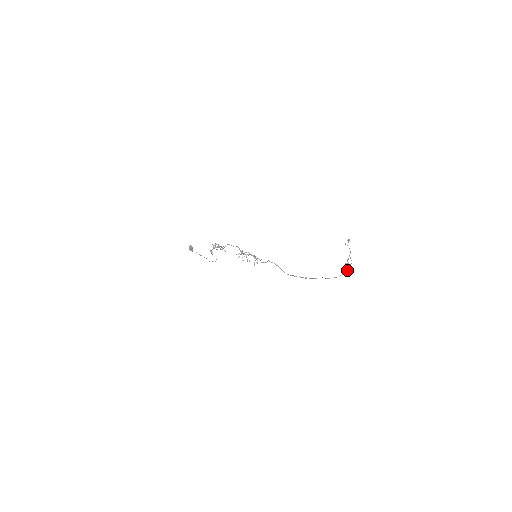
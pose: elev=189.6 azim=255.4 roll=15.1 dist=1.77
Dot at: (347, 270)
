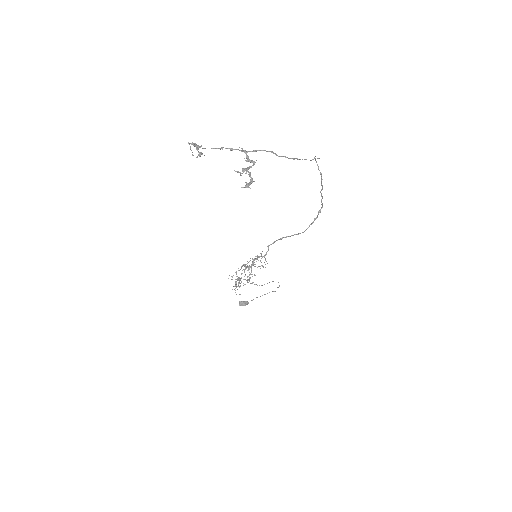
Dot at: occluded
